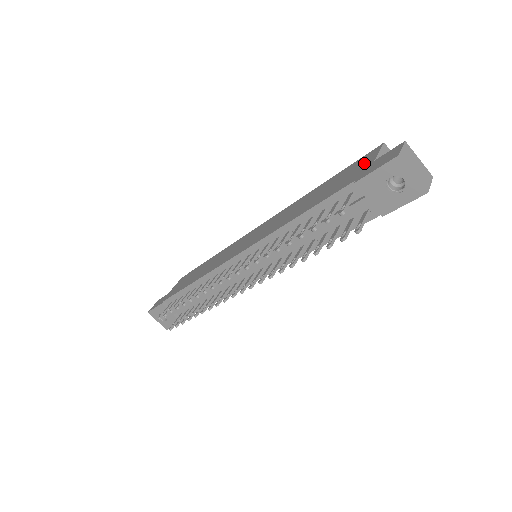
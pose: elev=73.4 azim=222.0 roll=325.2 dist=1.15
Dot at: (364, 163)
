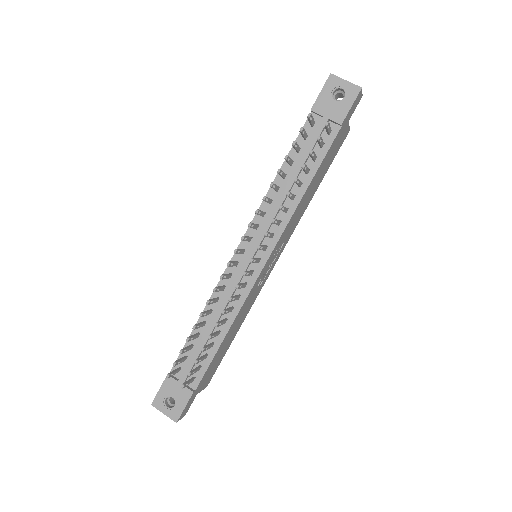
Dot at: occluded
